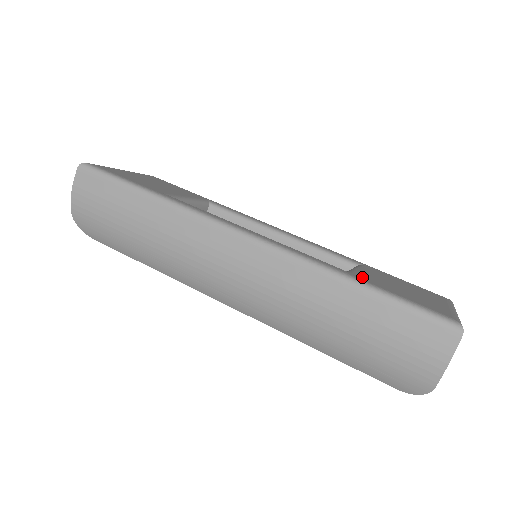
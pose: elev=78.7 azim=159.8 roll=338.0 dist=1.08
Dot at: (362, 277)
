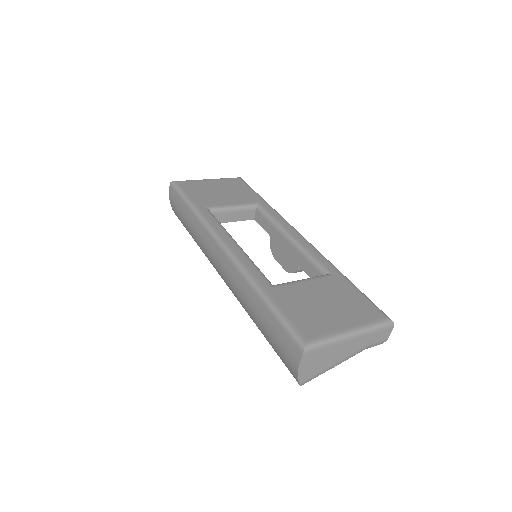
Dot at: (278, 292)
